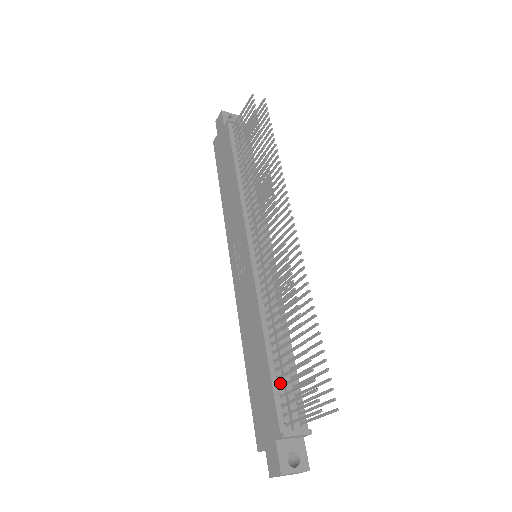
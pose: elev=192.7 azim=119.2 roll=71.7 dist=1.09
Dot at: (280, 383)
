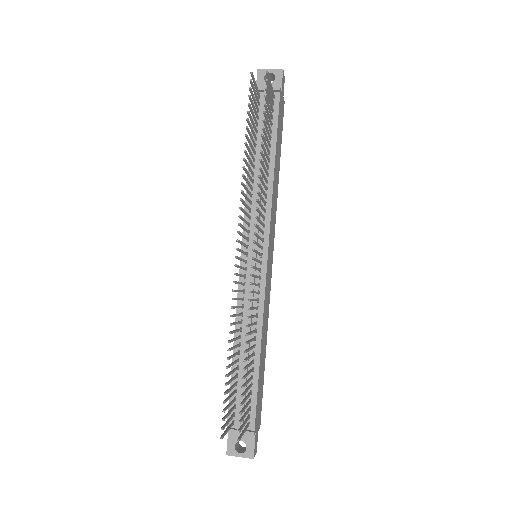
Dot at: (238, 387)
